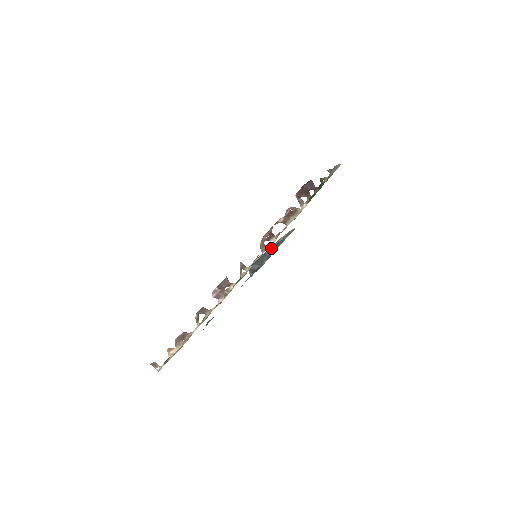
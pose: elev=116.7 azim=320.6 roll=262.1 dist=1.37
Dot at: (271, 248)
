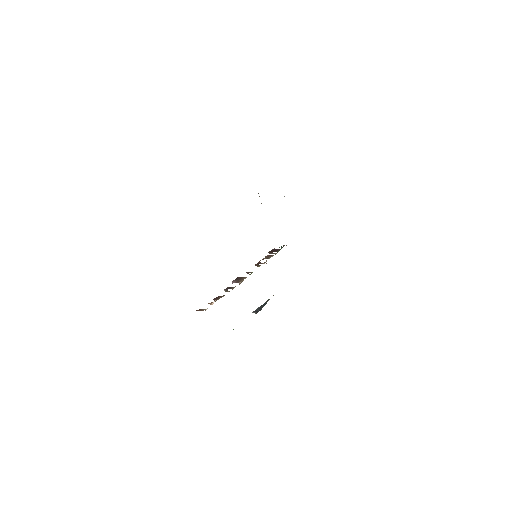
Dot at: (265, 302)
